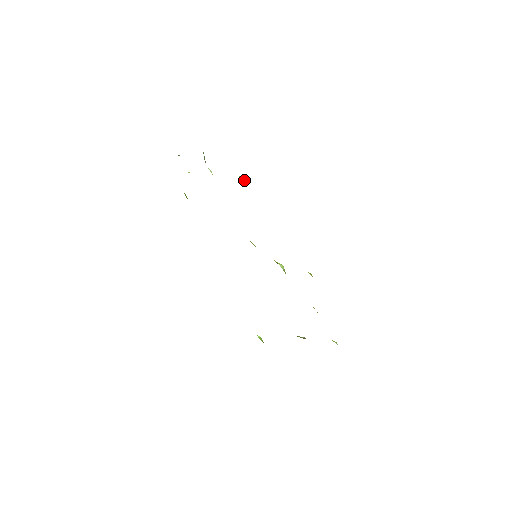
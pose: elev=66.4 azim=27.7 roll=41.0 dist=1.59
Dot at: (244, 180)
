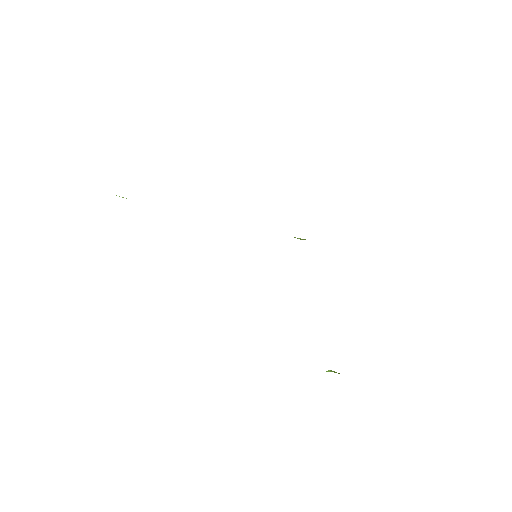
Dot at: occluded
